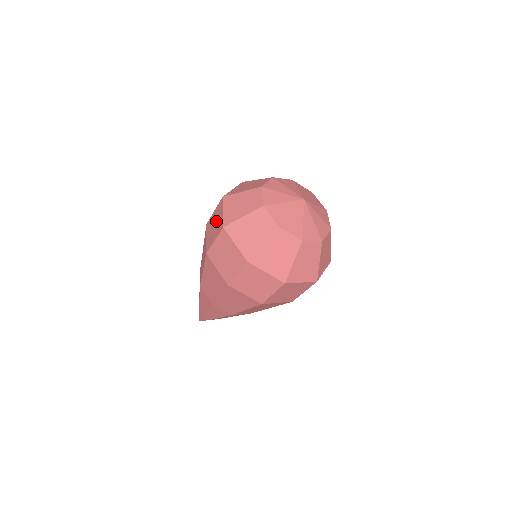
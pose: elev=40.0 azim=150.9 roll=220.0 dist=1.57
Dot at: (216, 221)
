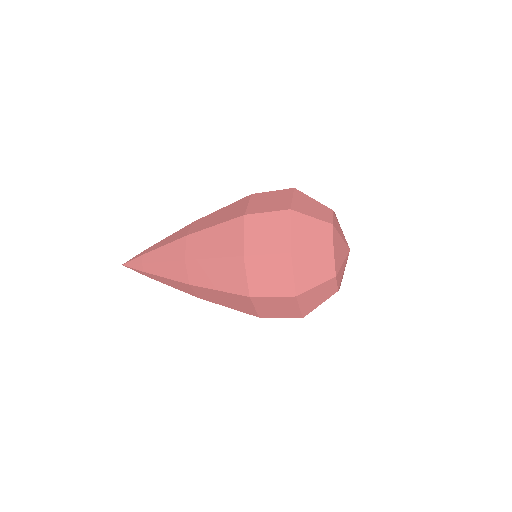
Dot at: (276, 275)
